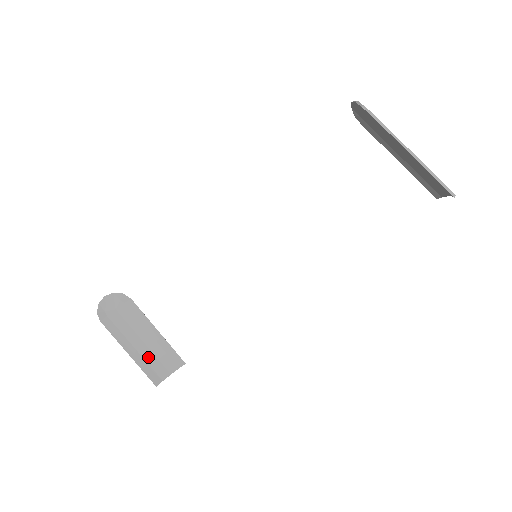
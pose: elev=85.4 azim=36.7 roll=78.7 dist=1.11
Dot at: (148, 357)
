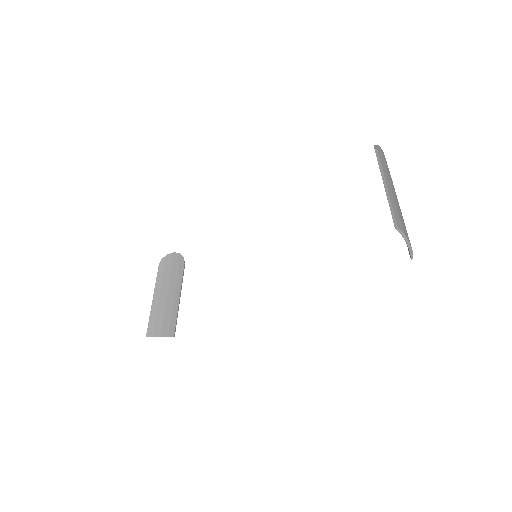
Dot at: (160, 312)
